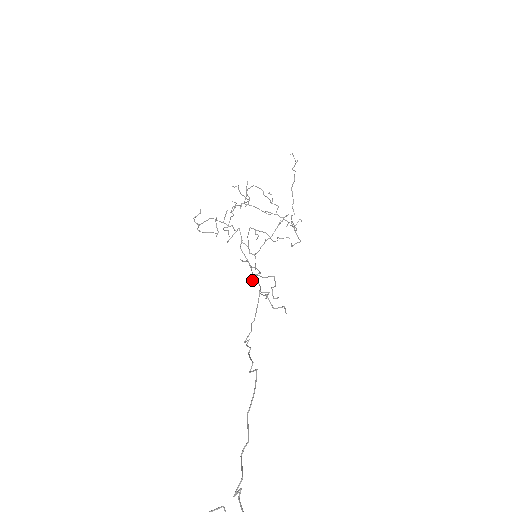
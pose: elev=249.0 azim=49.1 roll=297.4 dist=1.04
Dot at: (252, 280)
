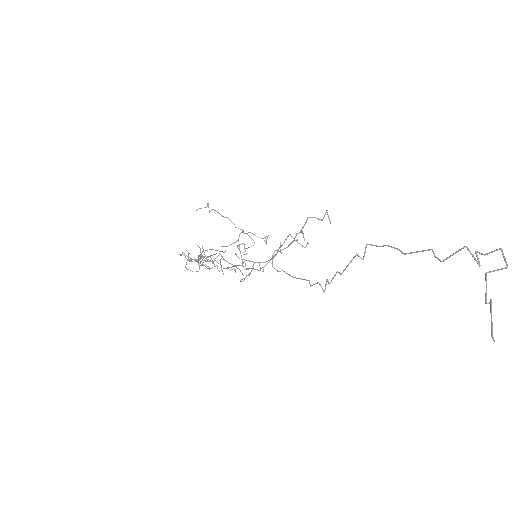
Dot at: (278, 251)
